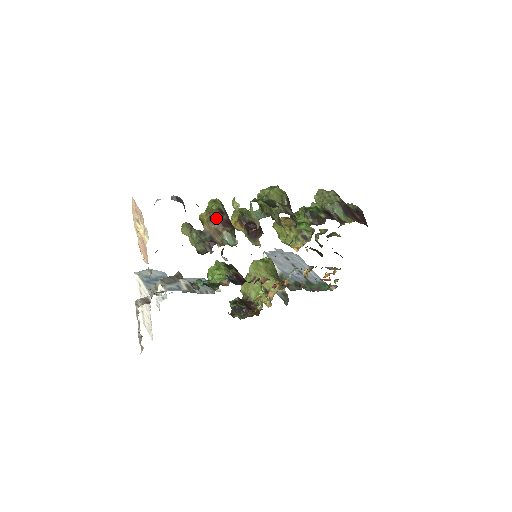
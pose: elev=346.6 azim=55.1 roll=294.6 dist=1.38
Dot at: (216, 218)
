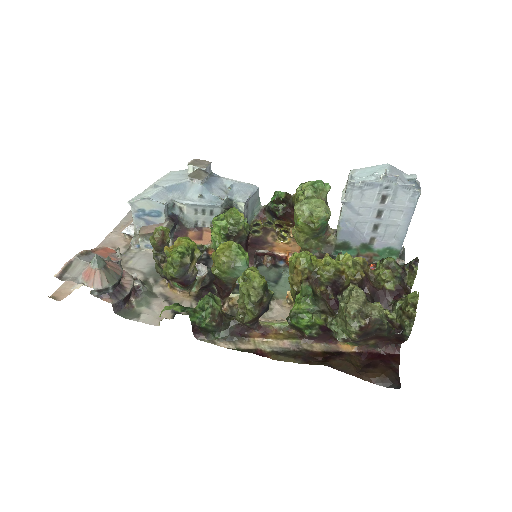
Dot at: (167, 278)
